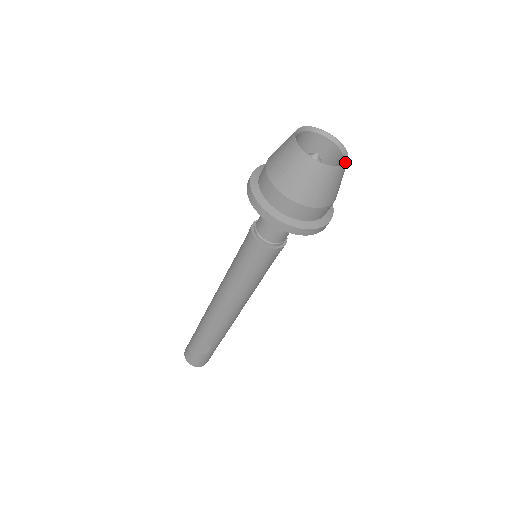
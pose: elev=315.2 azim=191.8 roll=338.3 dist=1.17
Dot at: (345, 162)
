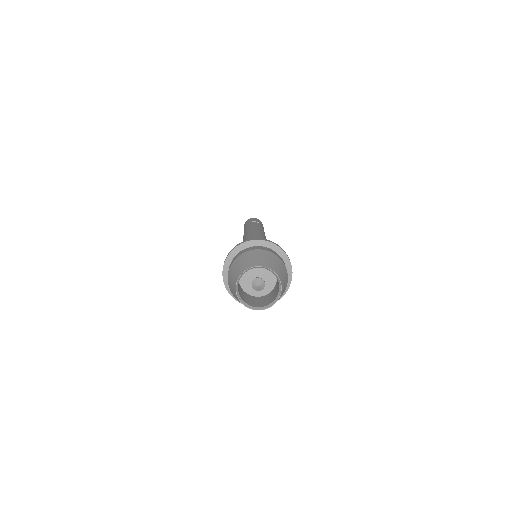
Dot at: (279, 295)
